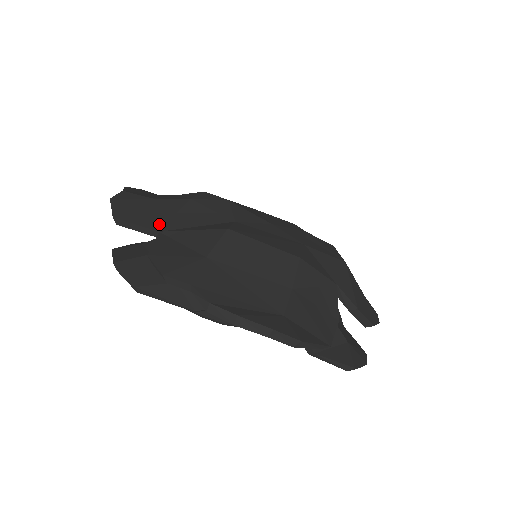
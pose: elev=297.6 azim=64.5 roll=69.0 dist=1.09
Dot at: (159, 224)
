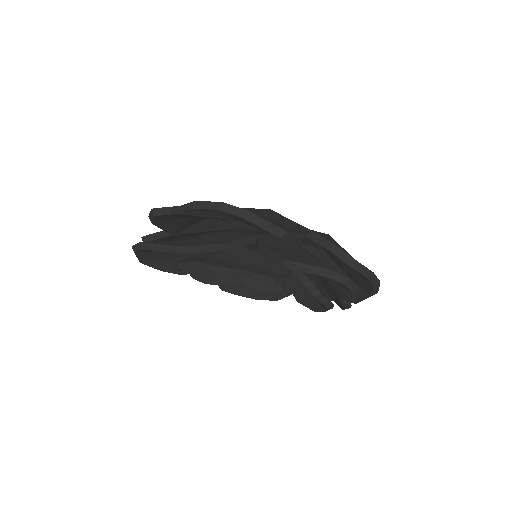
Dot at: occluded
